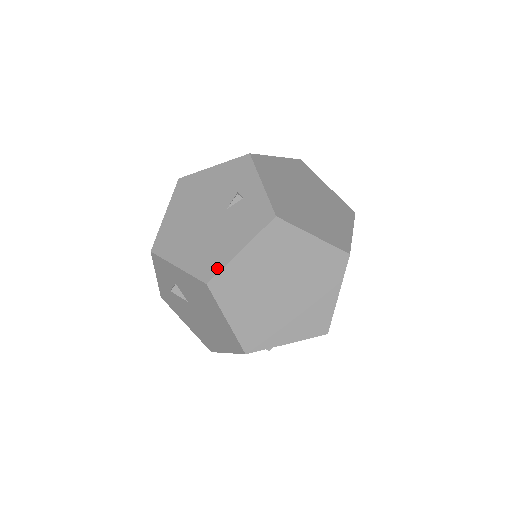
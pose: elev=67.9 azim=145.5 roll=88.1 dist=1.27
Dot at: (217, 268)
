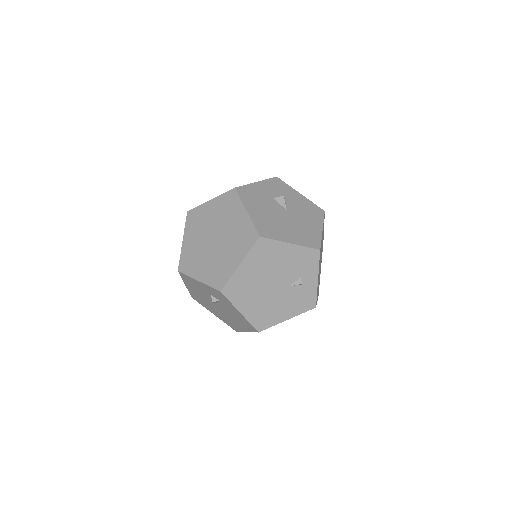
Dot at: (269, 325)
